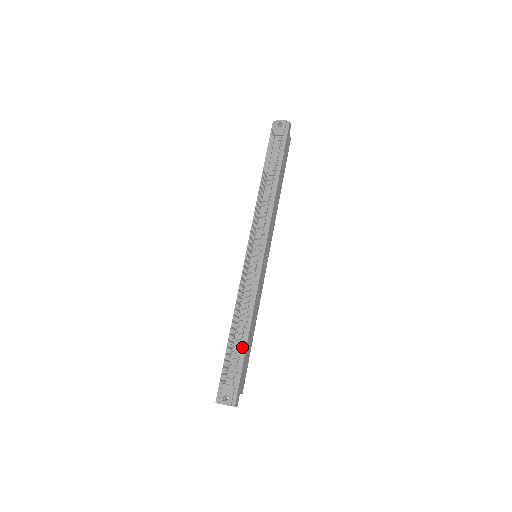
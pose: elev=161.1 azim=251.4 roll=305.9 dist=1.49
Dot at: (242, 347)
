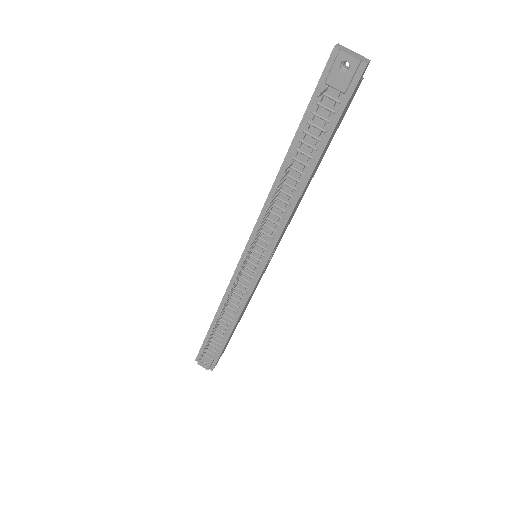
Dot at: (224, 337)
